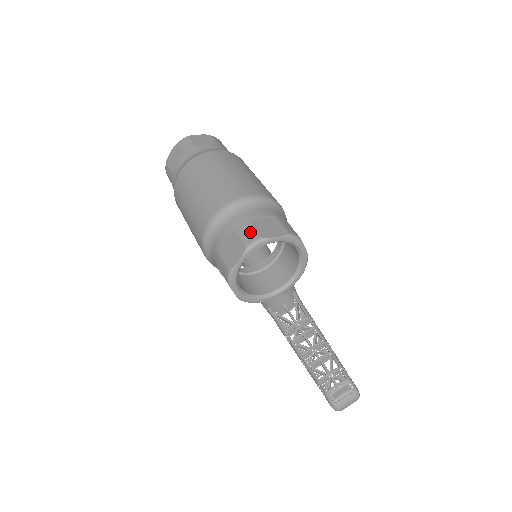
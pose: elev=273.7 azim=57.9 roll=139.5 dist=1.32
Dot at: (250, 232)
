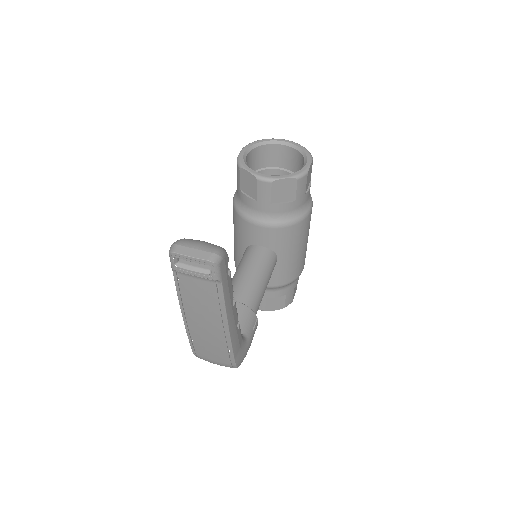
Dot at: occluded
